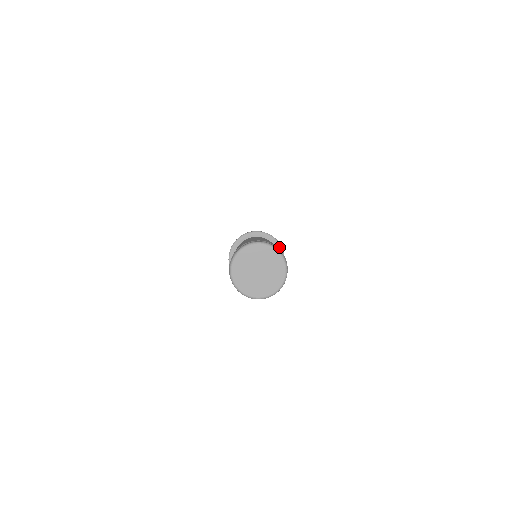
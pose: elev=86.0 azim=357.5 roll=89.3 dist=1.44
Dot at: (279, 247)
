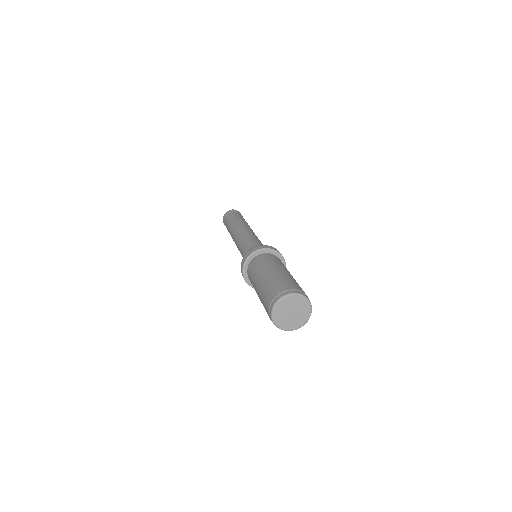
Dot at: (272, 251)
